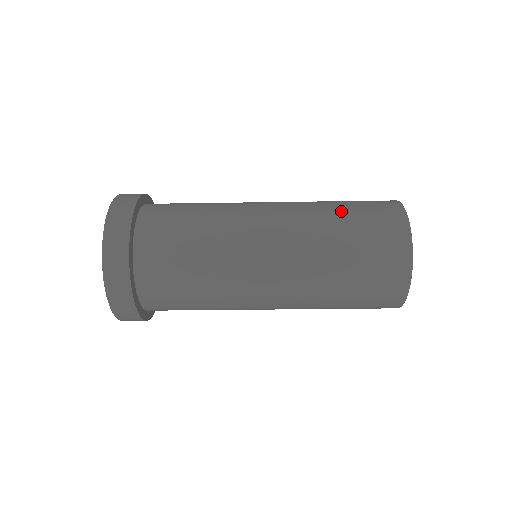
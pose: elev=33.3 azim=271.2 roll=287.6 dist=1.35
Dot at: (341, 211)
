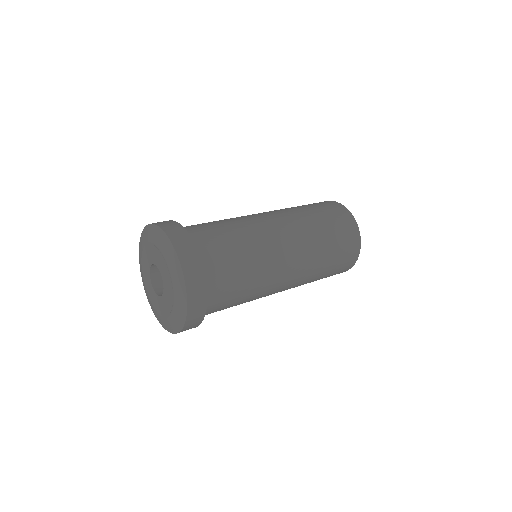
Dot at: (324, 274)
